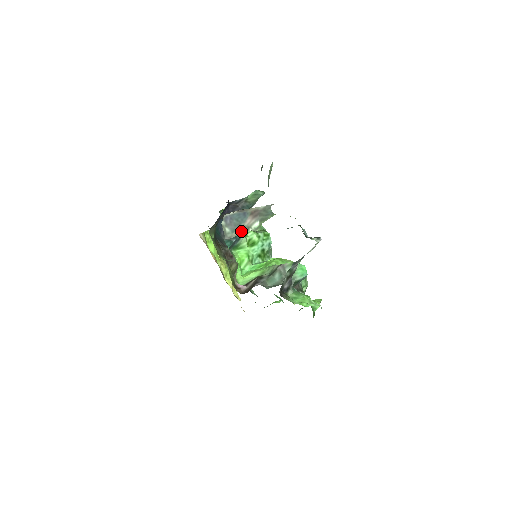
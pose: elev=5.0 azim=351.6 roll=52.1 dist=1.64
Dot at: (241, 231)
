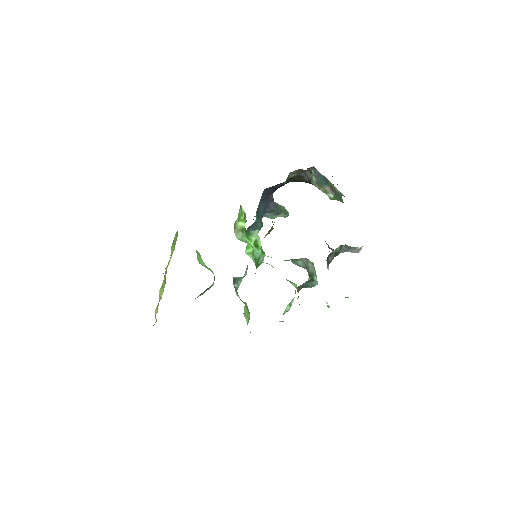
Dot at: (321, 189)
